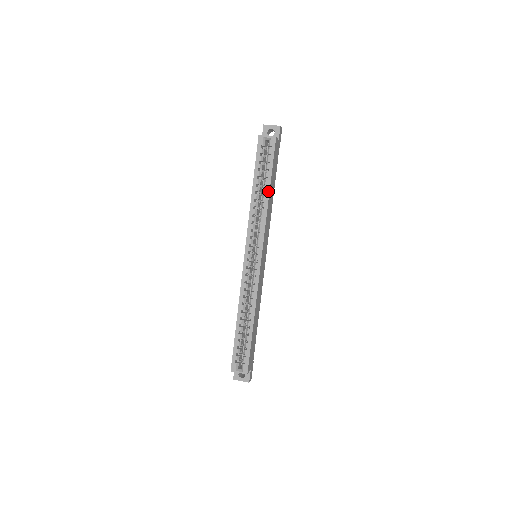
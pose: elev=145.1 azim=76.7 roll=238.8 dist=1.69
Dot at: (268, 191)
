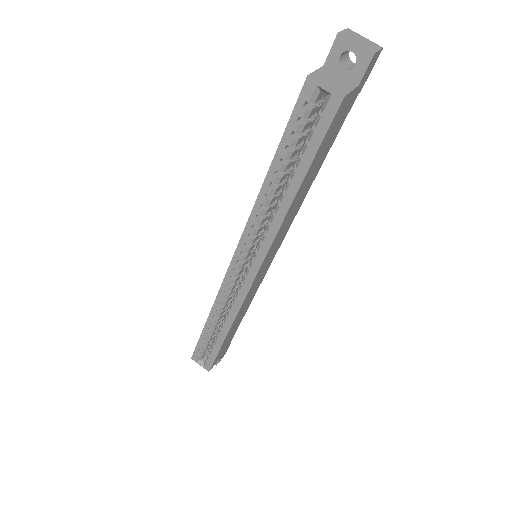
Dot at: (293, 194)
